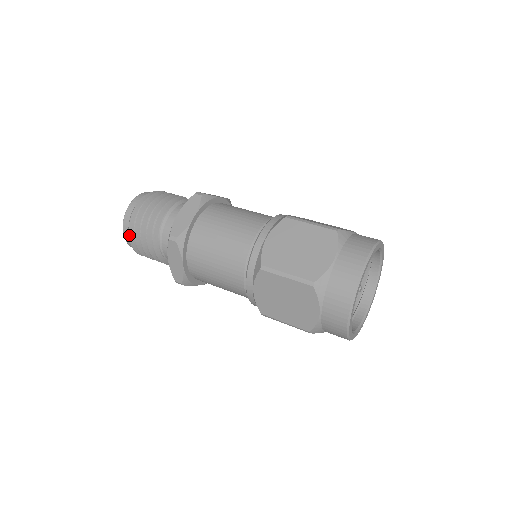
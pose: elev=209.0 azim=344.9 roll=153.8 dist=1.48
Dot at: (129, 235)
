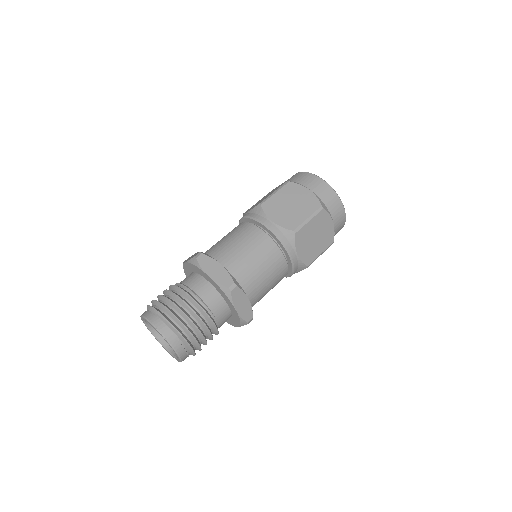
Dot at: (162, 315)
